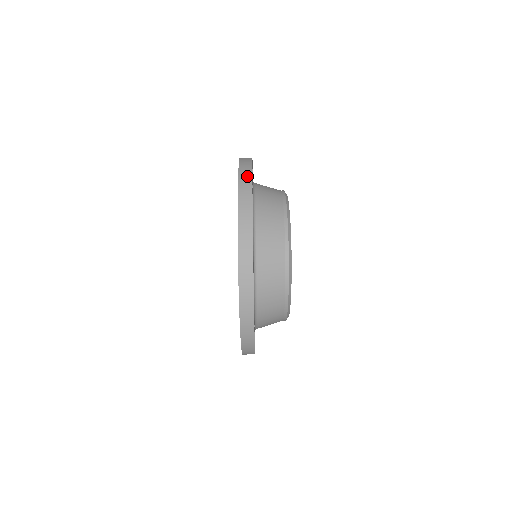
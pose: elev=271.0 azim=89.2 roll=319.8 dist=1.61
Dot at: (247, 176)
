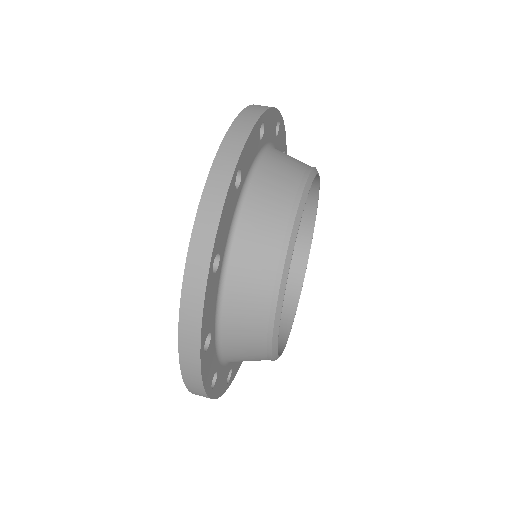
Dot at: occluded
